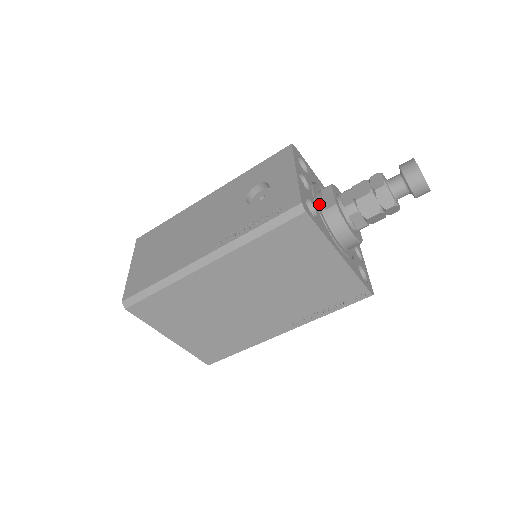
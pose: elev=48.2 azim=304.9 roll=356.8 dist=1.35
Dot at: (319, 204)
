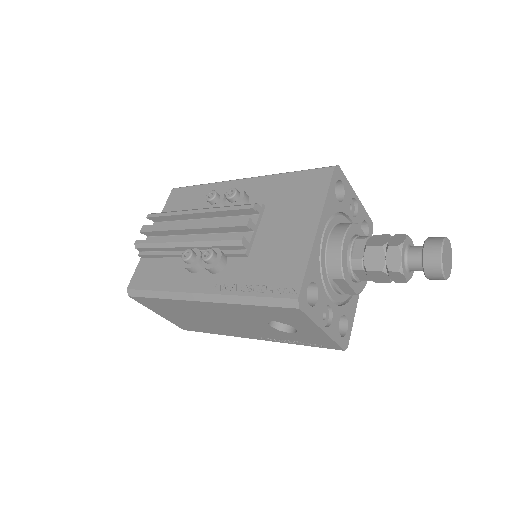
Dot at: (338, 294)
